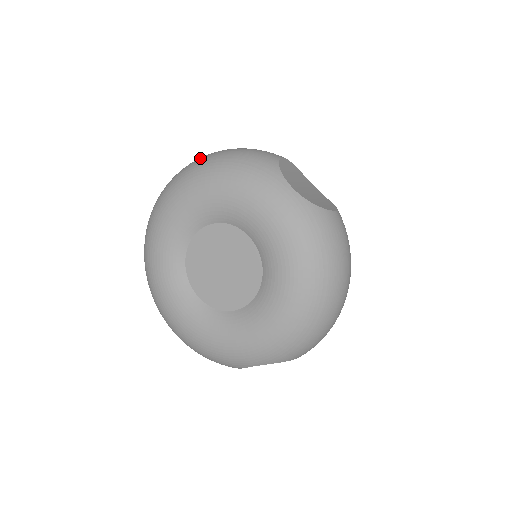
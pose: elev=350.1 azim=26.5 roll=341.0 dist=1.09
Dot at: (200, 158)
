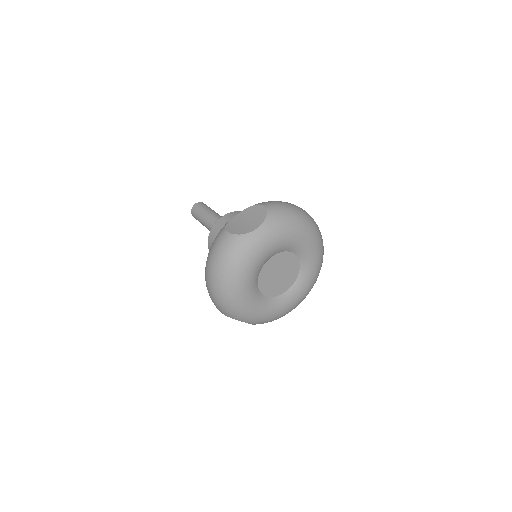
Dot at: (307, 214)
